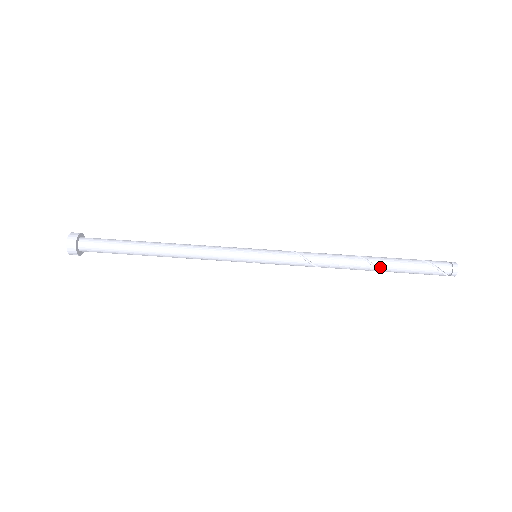
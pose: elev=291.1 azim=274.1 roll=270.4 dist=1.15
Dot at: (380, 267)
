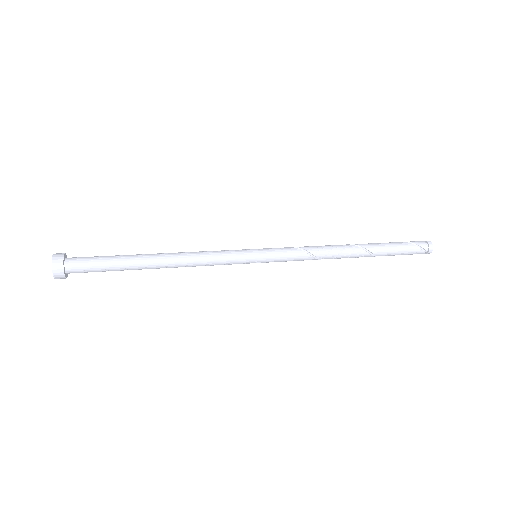
Dot at: (370, 250)
